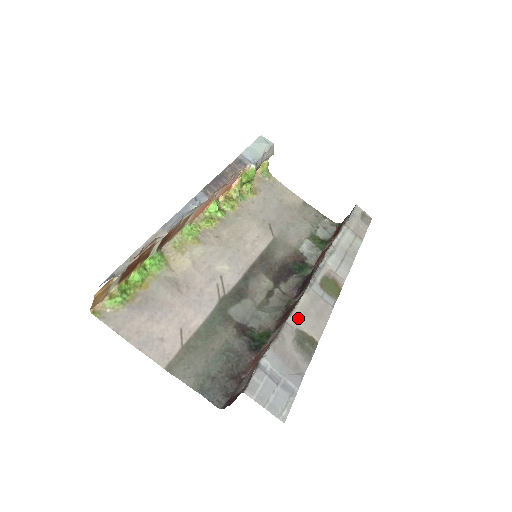
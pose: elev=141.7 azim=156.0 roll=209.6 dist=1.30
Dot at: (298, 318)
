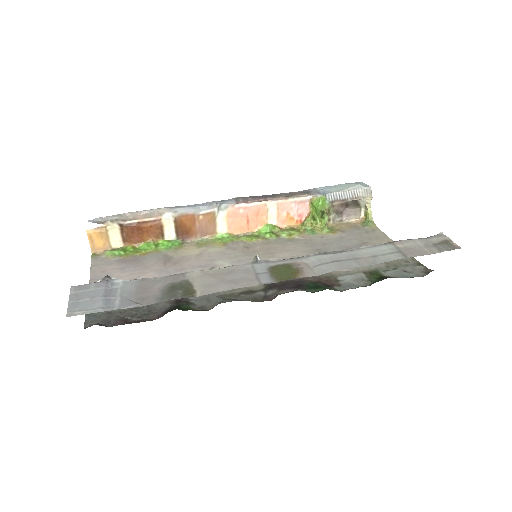
Dot at: (201, 274)
